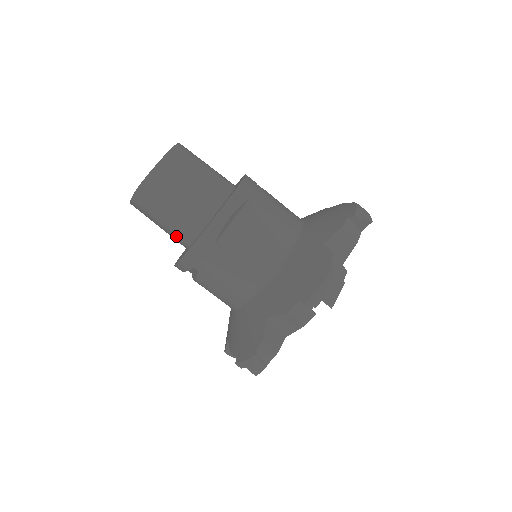
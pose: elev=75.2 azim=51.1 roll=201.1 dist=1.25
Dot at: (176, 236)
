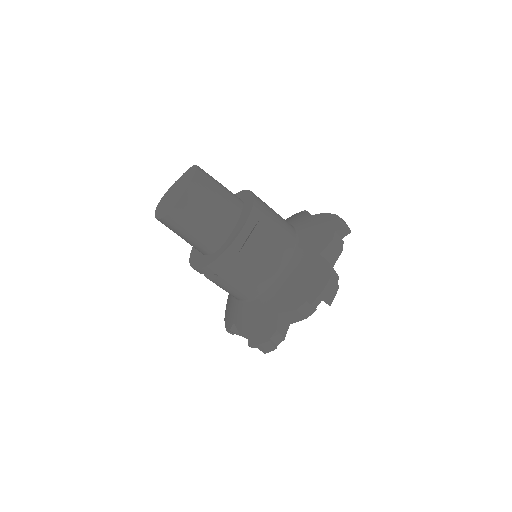
Dot at: (199, 247)
